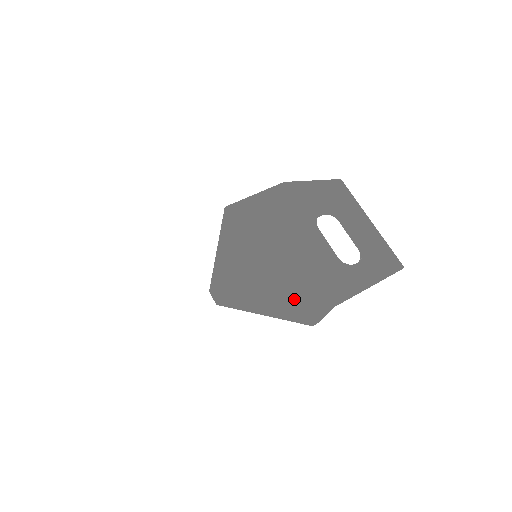
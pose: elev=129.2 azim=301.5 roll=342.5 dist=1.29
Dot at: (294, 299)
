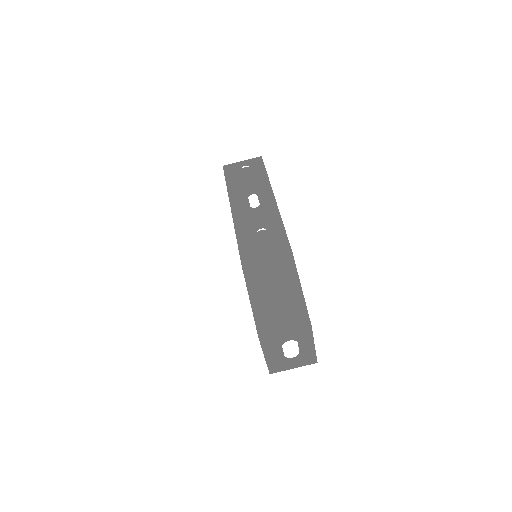
Dot at: occluded
